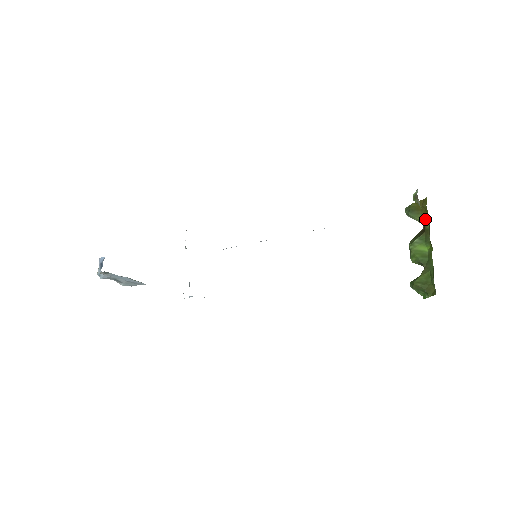
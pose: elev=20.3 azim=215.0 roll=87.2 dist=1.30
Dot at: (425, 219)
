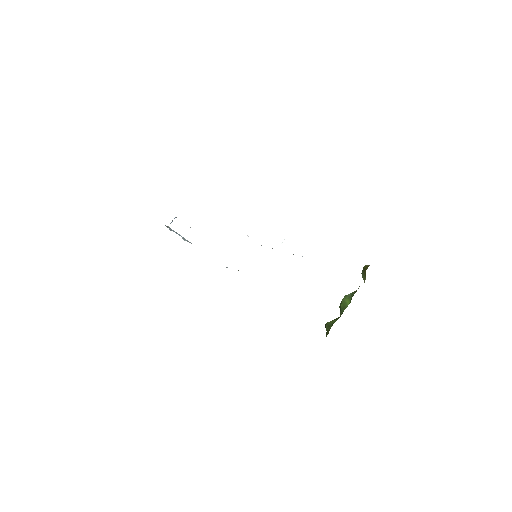
Dot at: occluded
